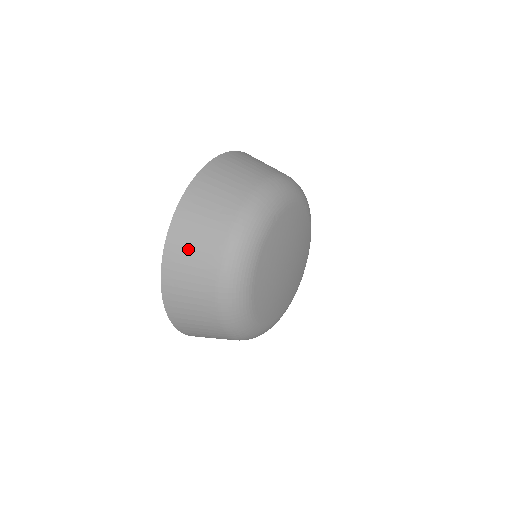
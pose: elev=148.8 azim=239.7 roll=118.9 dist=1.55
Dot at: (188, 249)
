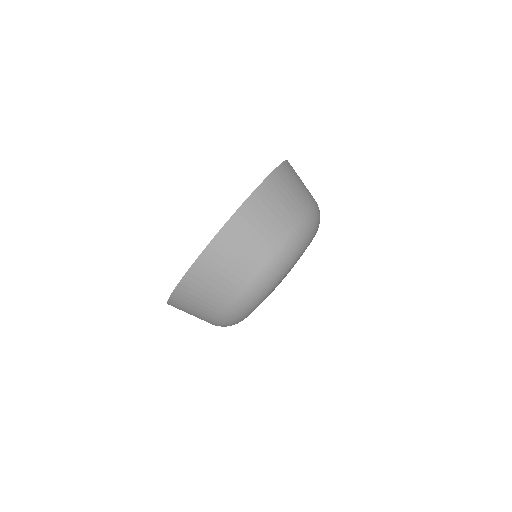
Dot at: (186, 312)
